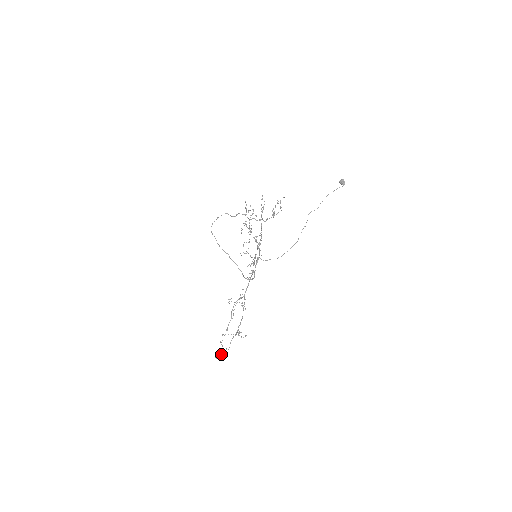
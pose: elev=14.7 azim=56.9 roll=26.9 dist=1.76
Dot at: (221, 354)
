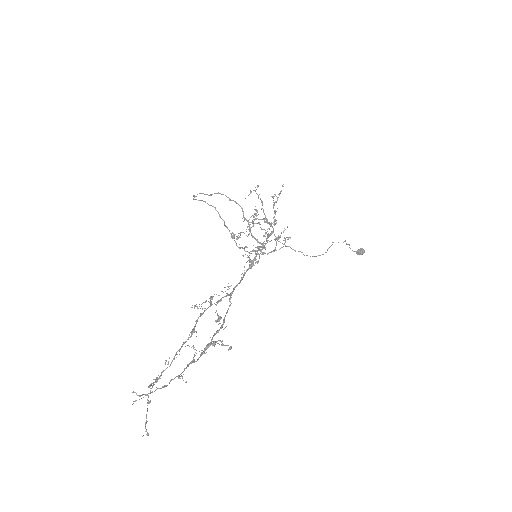
Dot at: occluded
